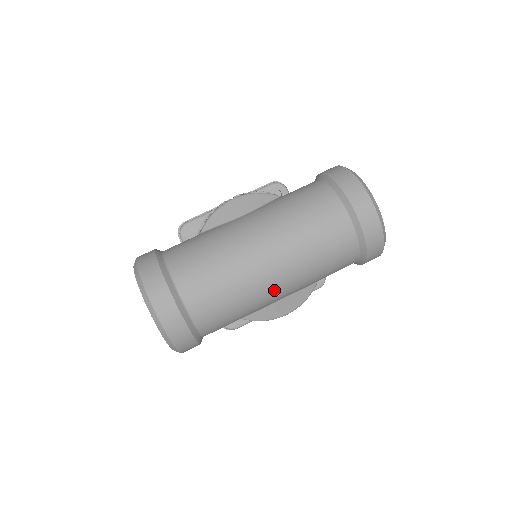
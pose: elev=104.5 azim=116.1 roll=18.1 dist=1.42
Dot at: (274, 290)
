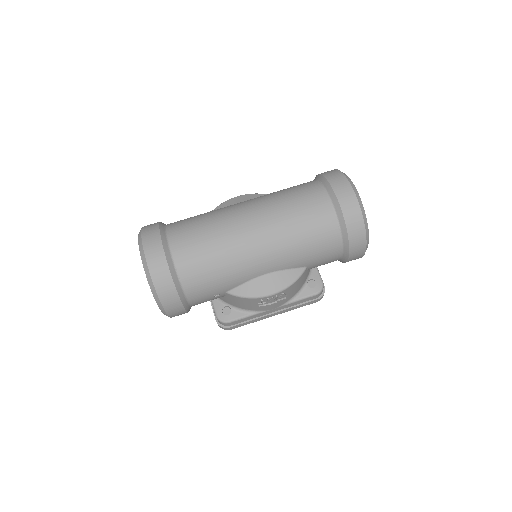
Dot at: (255, 253)
